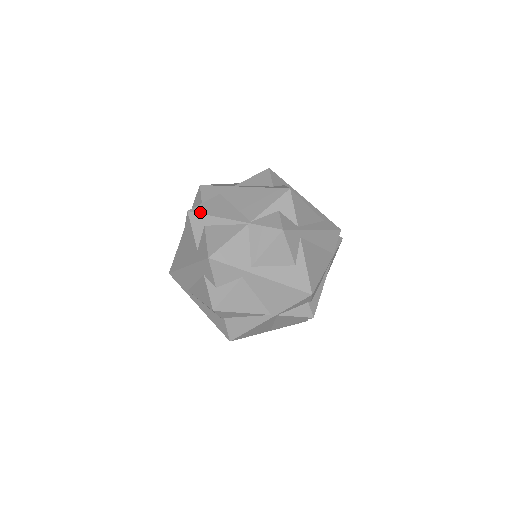
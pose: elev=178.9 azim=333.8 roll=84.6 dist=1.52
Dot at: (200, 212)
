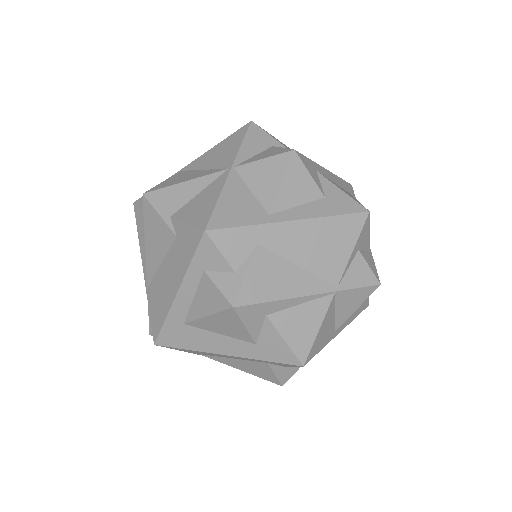
Dot at: (256, 301)
